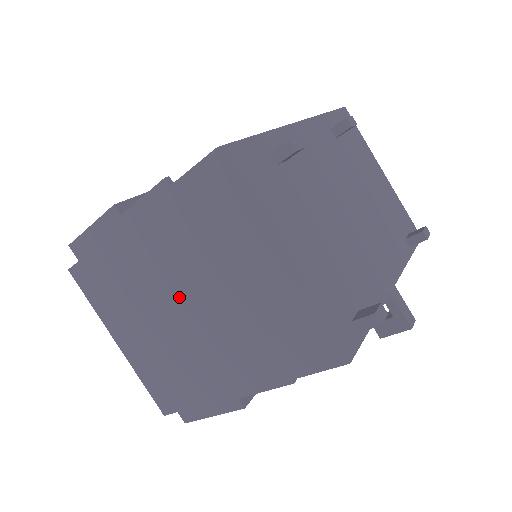
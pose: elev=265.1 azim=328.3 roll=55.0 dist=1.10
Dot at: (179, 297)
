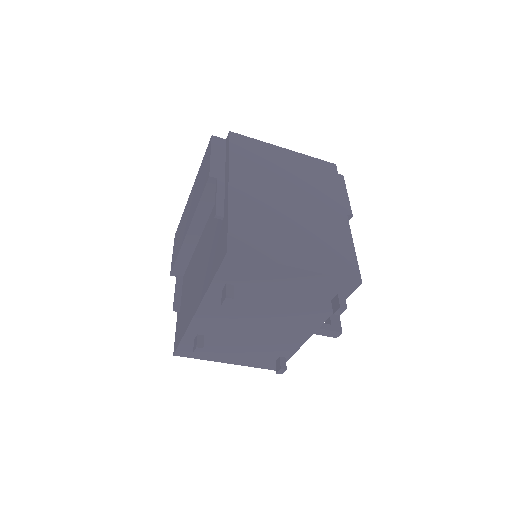
Dot at: occluded
